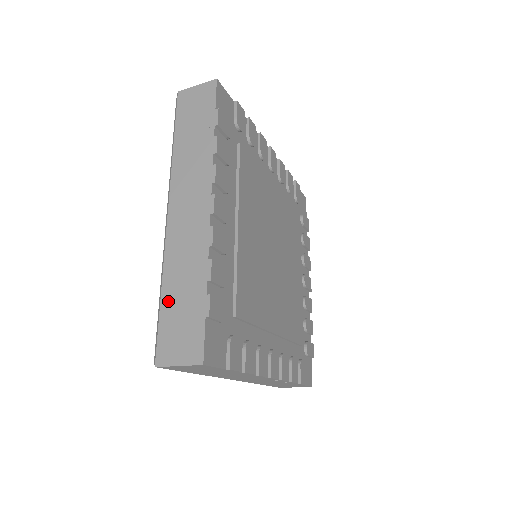
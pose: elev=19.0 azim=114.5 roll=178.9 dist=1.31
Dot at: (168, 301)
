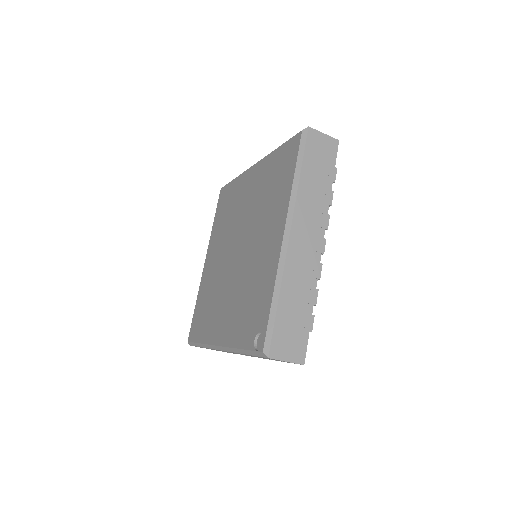
Dot at: (284, 309)
